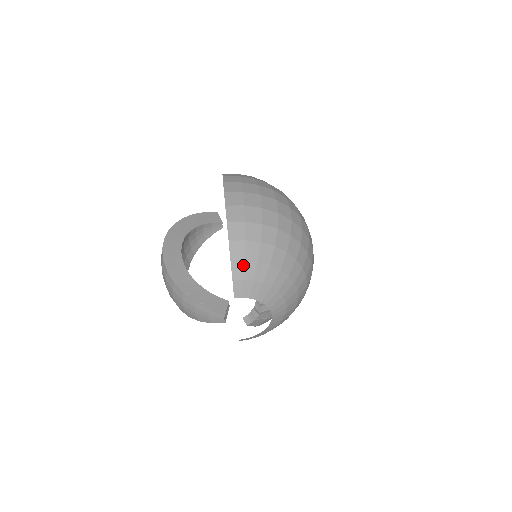
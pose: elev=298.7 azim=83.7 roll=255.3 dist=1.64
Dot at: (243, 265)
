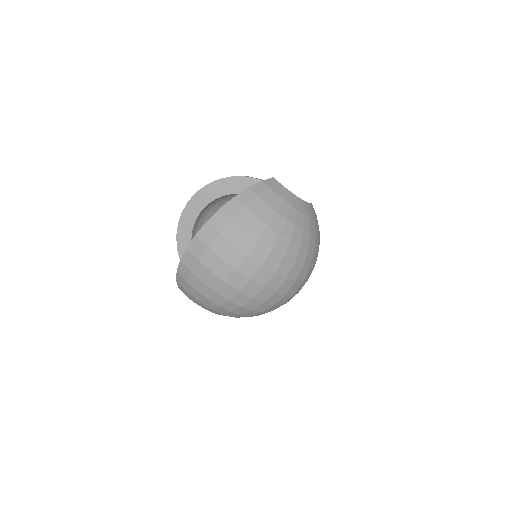
Dot at: (183, 289)
